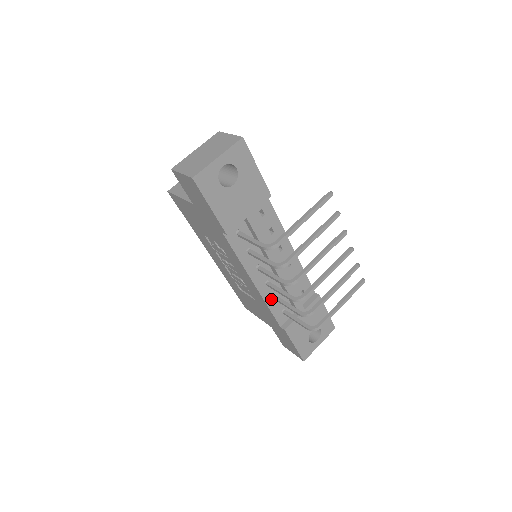
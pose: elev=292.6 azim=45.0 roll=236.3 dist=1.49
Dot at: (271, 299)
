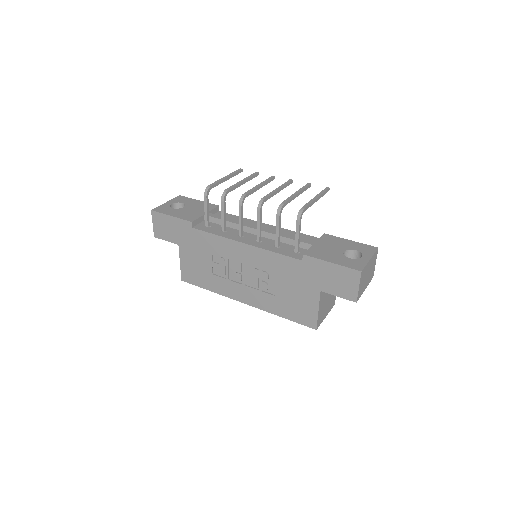
Dot at: (272, 248)
